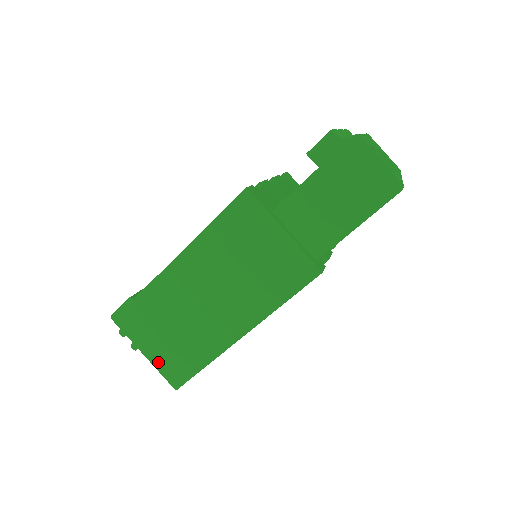
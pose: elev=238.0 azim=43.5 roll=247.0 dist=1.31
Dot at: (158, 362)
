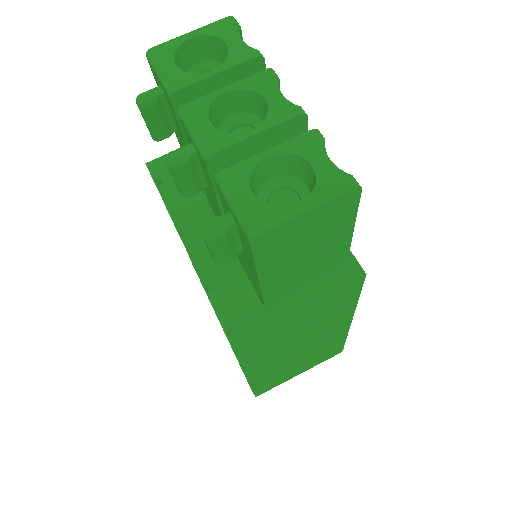
Dot at: (314, 365)
